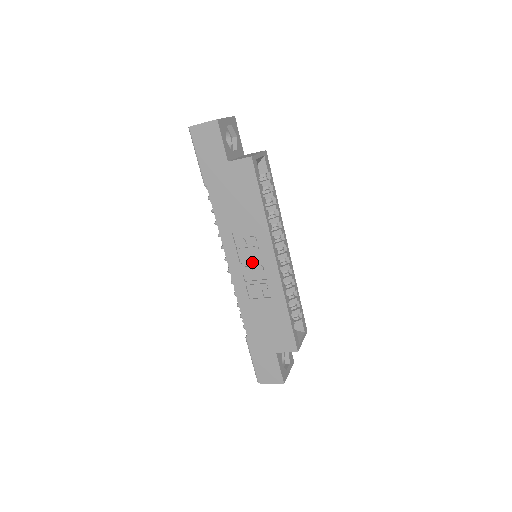
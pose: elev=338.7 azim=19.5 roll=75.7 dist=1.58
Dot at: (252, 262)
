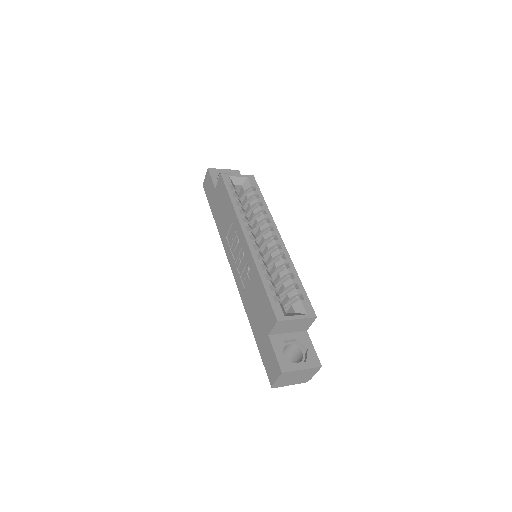
Dot at: (238, 253)
